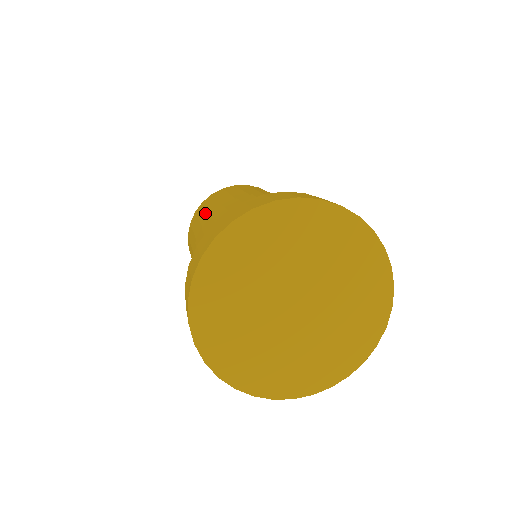
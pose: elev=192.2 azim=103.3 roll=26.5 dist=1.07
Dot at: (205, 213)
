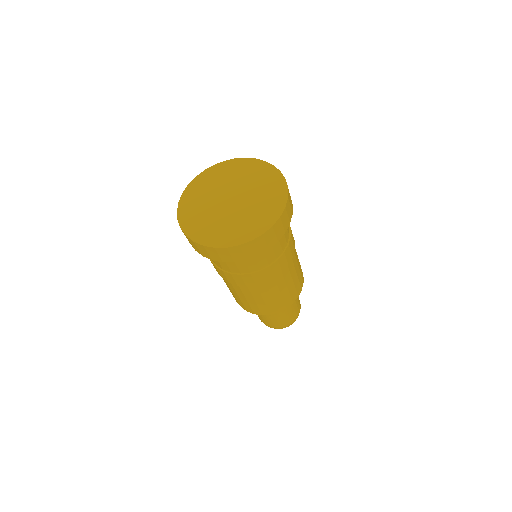
Dot at: occluded
